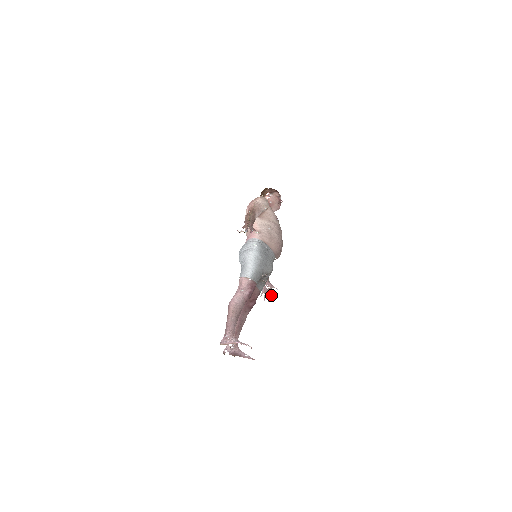
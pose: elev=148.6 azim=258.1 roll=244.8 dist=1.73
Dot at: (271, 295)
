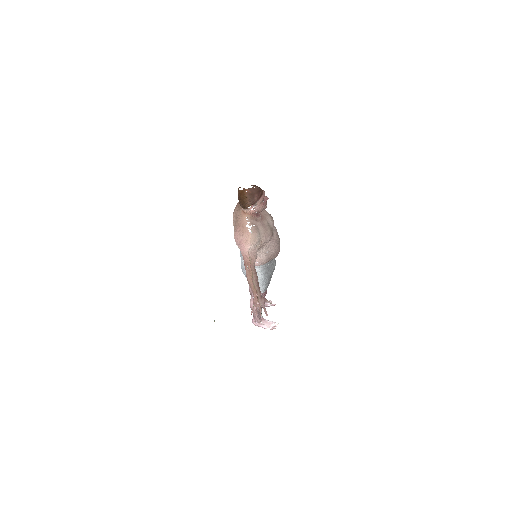
Dot at: occluded
